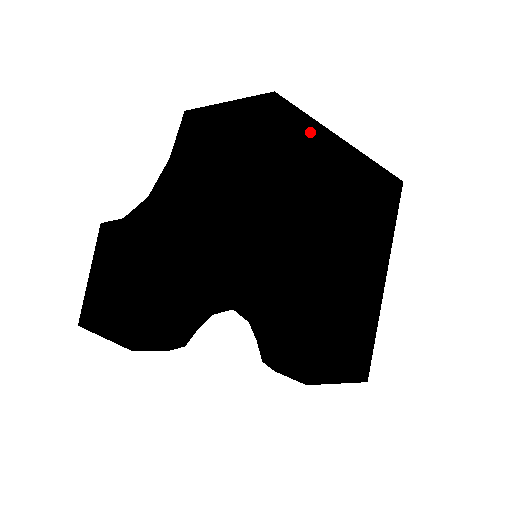
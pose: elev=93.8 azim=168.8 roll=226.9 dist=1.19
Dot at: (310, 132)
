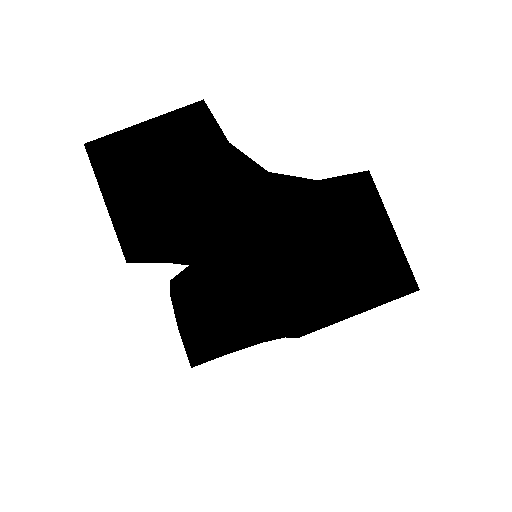
Dot at: occluded
